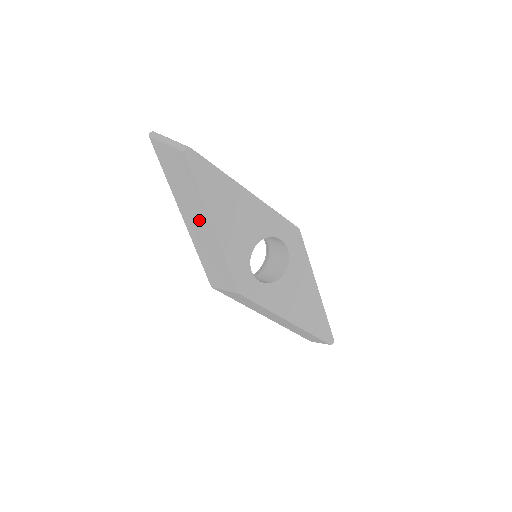
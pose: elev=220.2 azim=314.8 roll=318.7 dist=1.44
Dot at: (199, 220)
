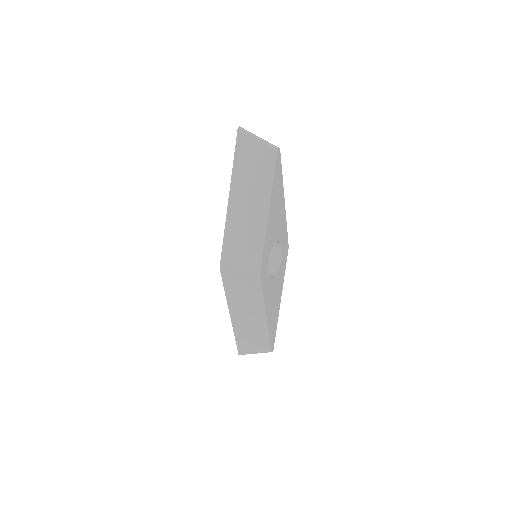
Dot at: (253, 205)
